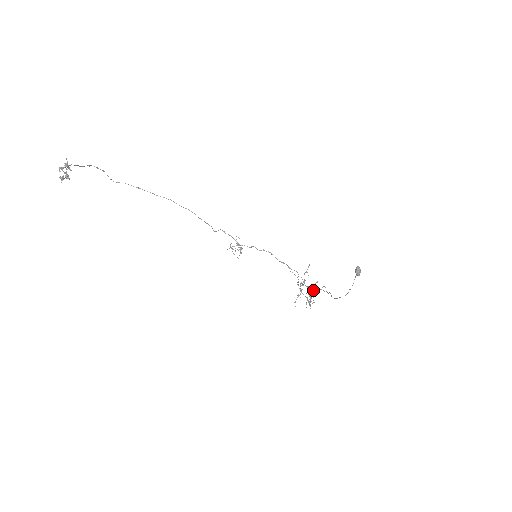
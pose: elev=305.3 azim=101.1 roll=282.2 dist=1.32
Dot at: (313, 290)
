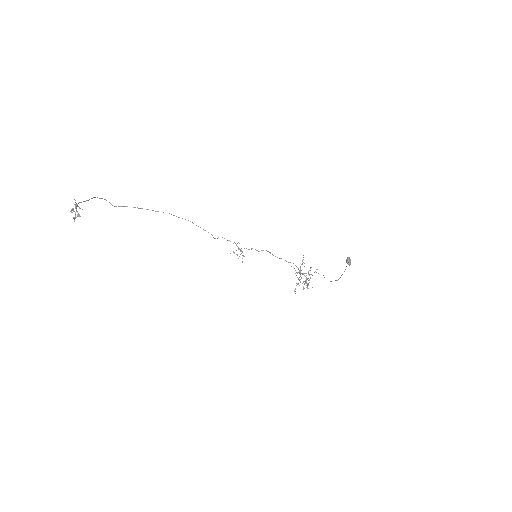
Dot at: occluded
